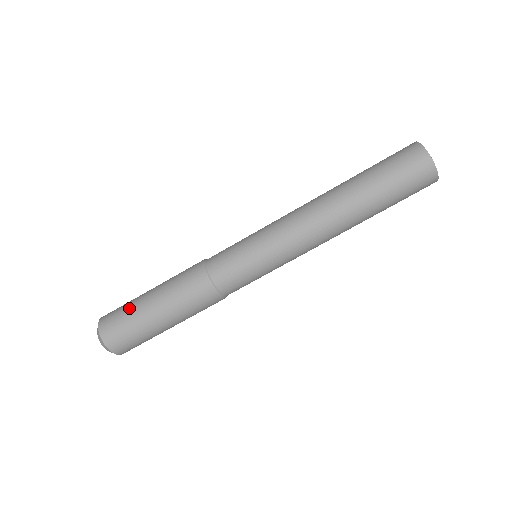
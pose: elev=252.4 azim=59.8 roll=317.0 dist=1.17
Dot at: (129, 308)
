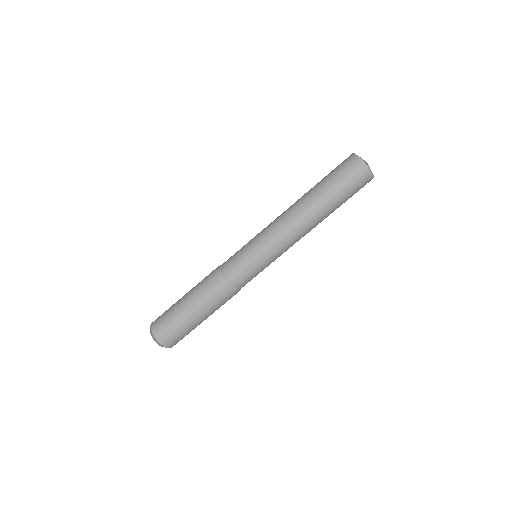
Dot at: (171, 311)
